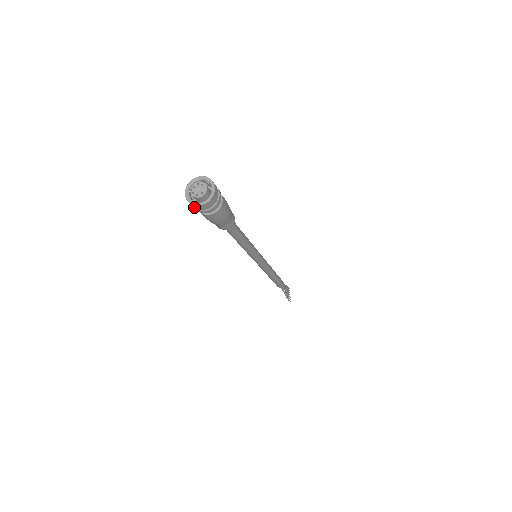
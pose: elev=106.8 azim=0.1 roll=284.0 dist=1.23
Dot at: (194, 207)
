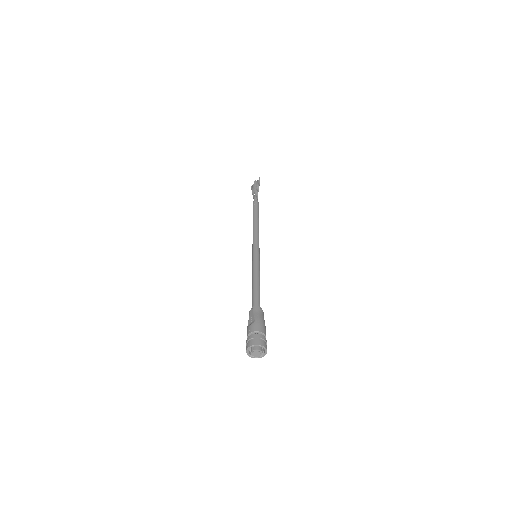
Dot at: occluded
